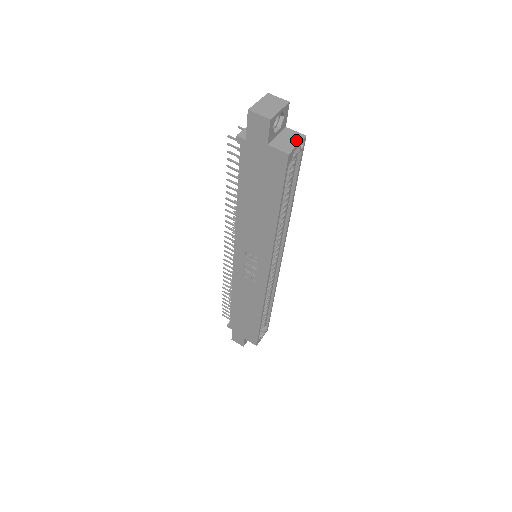
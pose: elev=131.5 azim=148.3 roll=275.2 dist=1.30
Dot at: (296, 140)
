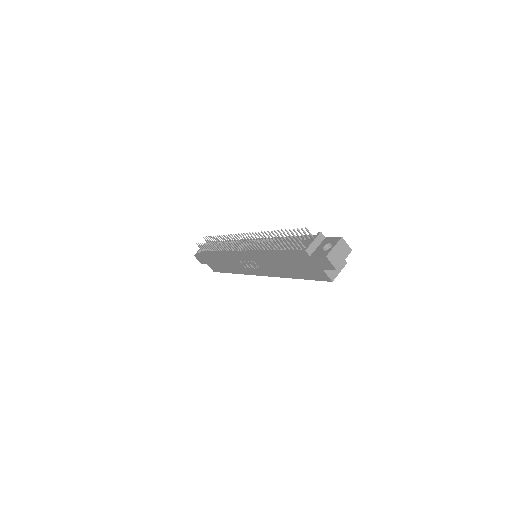
Dot at: (340, 267)
